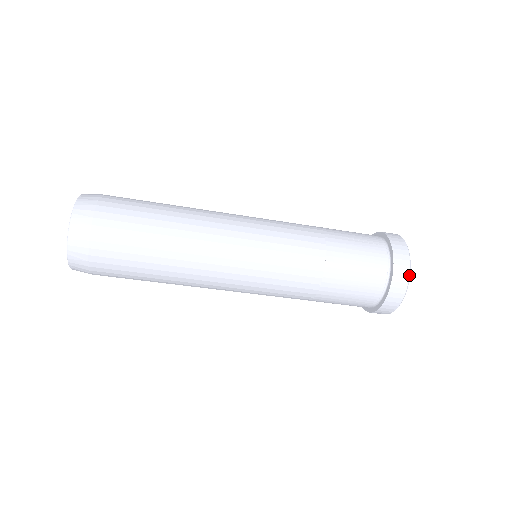
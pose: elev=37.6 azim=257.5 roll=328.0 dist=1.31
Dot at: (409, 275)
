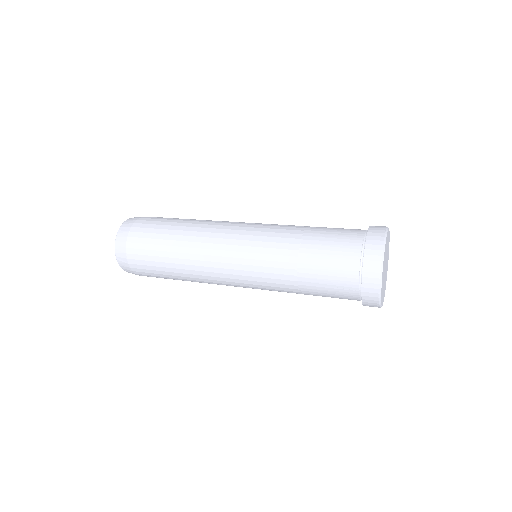
Dot at: occluded
